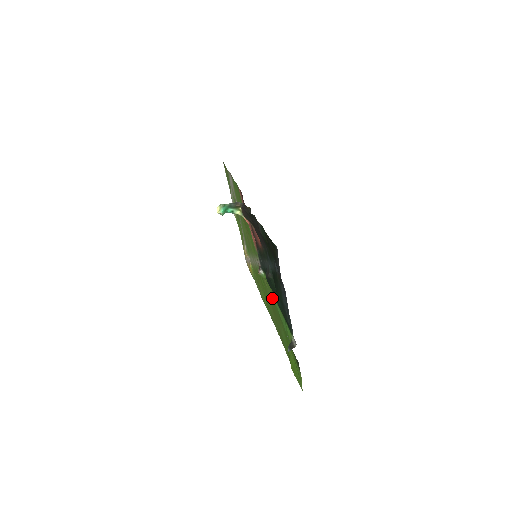
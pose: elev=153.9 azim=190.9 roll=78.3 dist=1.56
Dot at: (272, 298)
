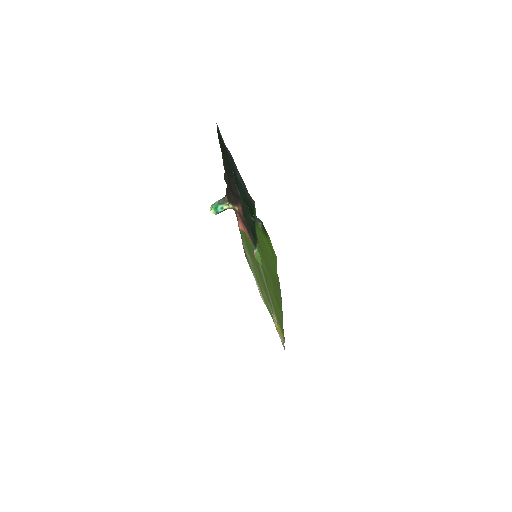
Dot at: (261, 251)
